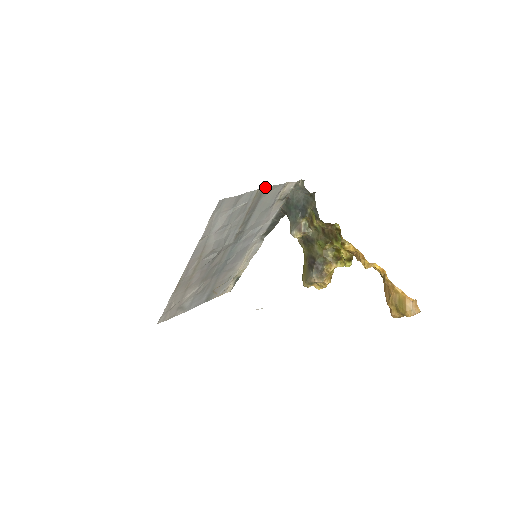
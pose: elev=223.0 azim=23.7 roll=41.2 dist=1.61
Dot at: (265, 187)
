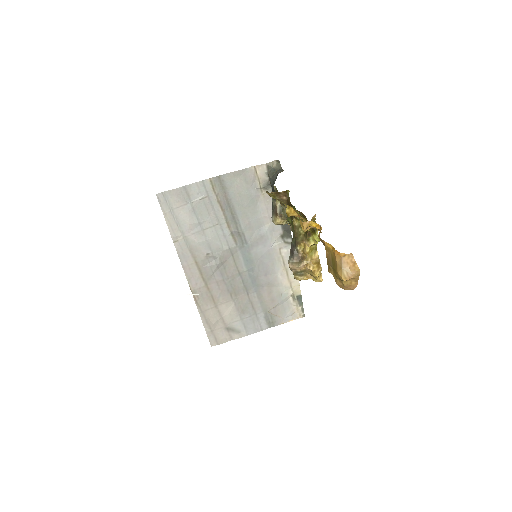
Dot at: (220, 175)
